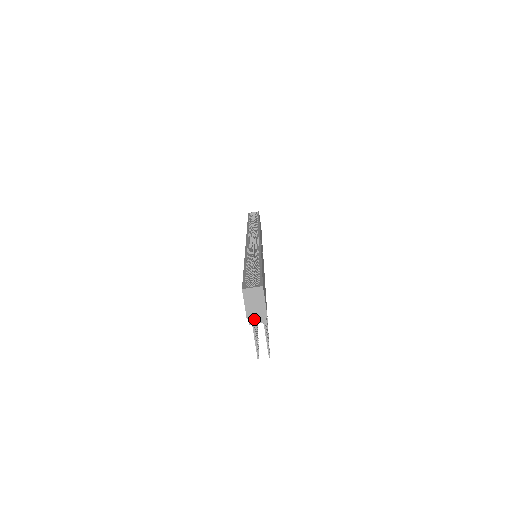
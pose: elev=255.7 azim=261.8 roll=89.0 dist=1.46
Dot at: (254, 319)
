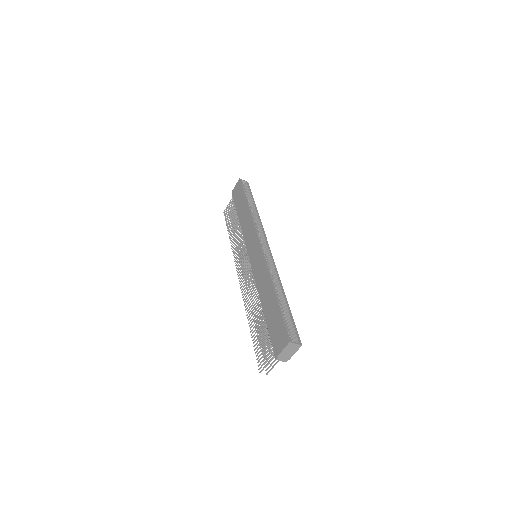
Dot at: (281, 358)
